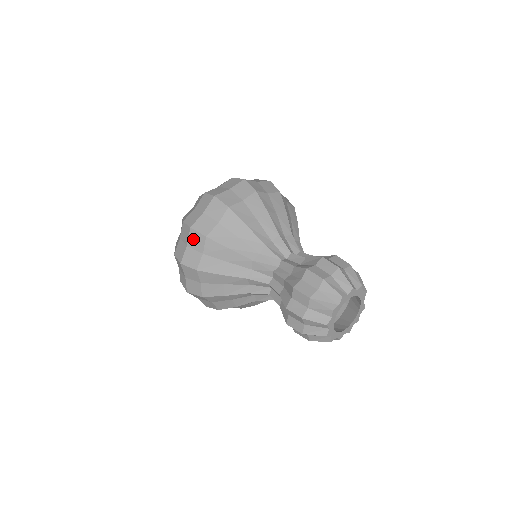
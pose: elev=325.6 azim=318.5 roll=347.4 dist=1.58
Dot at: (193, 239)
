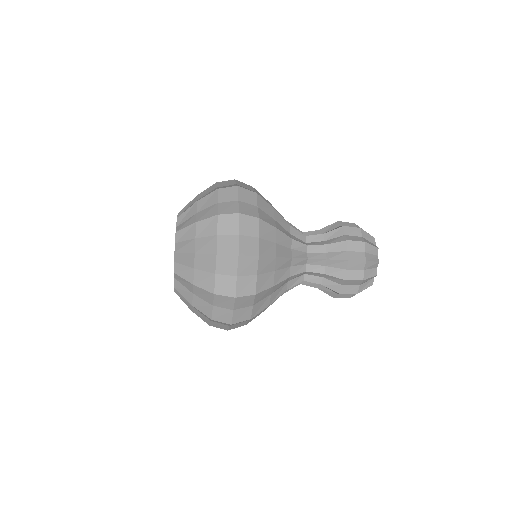
Dot at: (241, 184)
